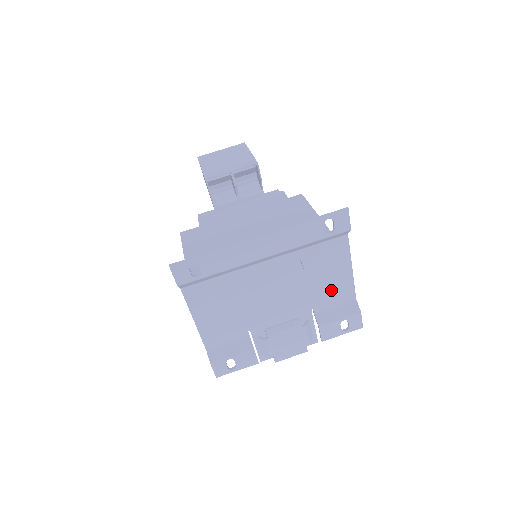
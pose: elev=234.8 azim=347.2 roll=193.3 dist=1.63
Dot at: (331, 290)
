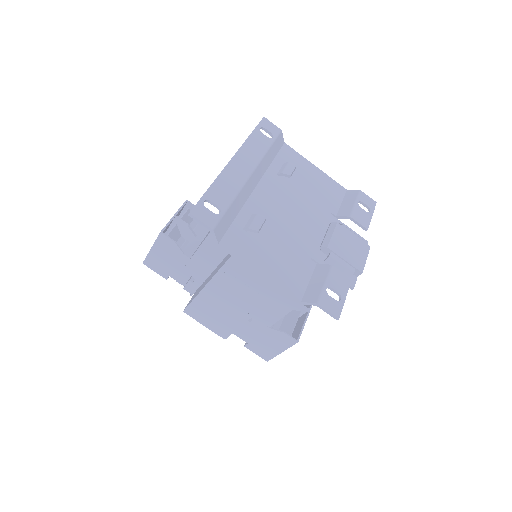
Dot at: (323, 190)
